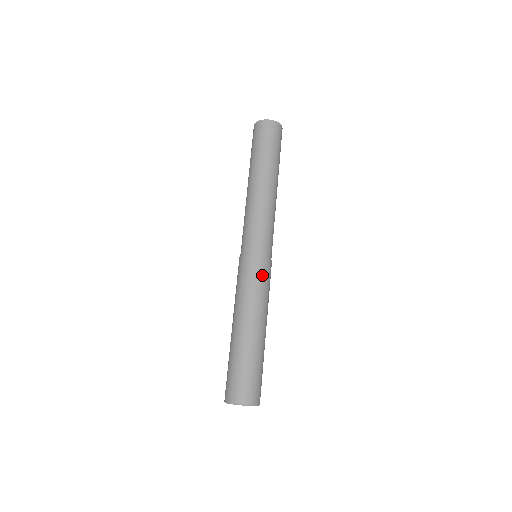
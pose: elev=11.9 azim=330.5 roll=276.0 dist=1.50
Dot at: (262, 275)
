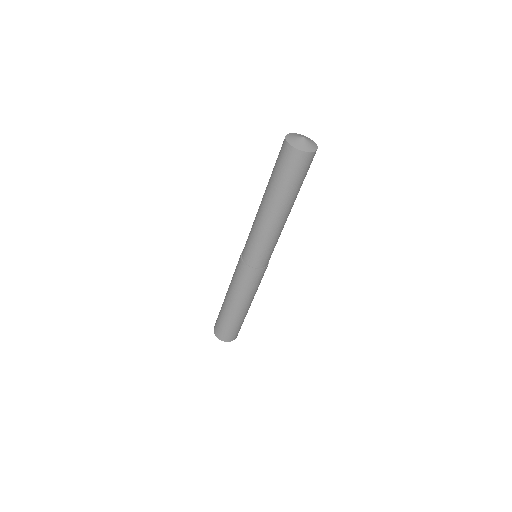
Dot at: (250, 280)
